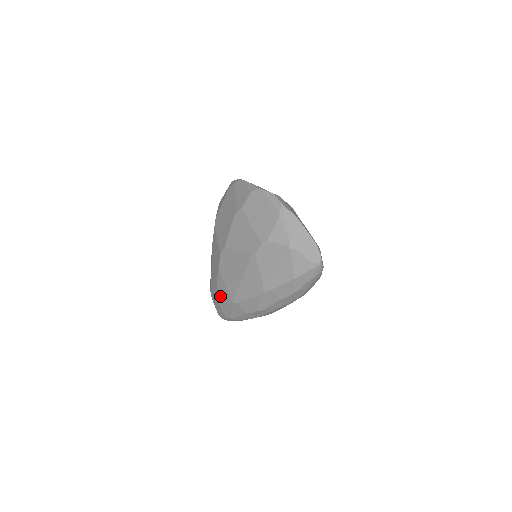
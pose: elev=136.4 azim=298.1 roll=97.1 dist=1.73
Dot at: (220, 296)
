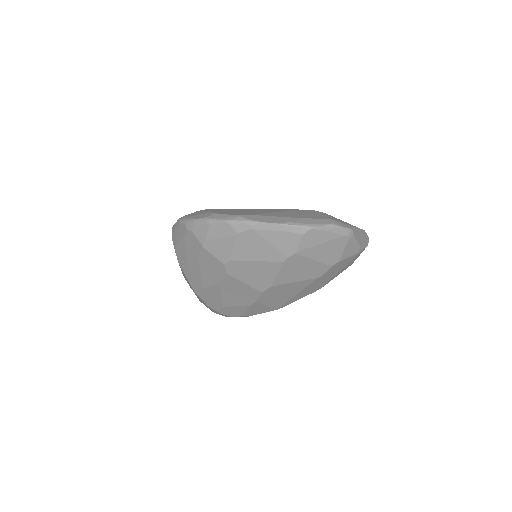
Dot at: (252, 312)
